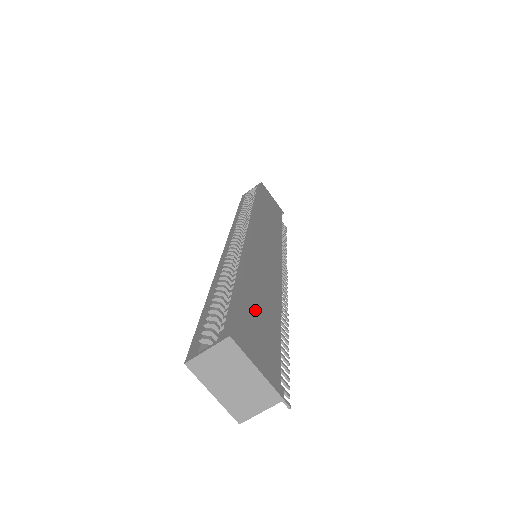
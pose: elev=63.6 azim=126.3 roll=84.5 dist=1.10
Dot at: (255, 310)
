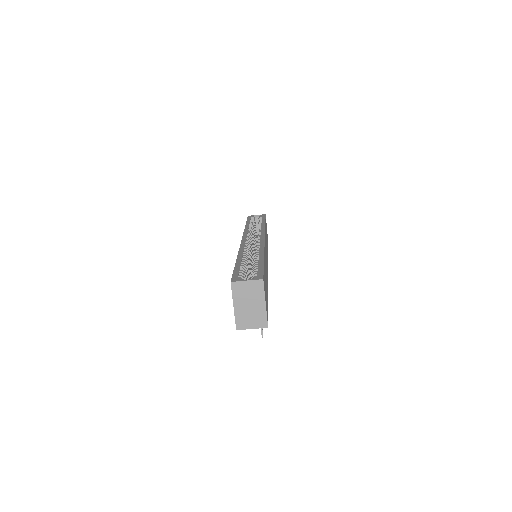
Dot at: (265, 279)
